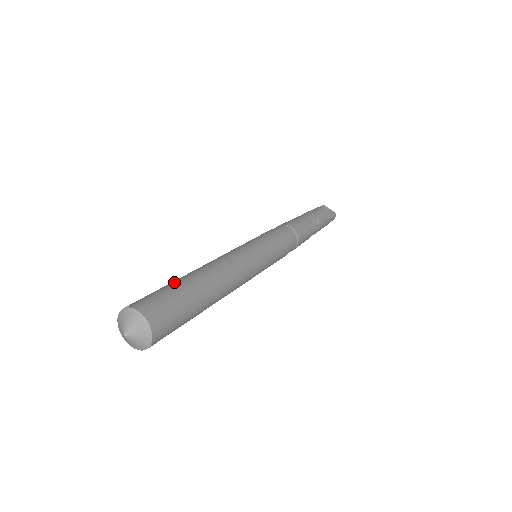
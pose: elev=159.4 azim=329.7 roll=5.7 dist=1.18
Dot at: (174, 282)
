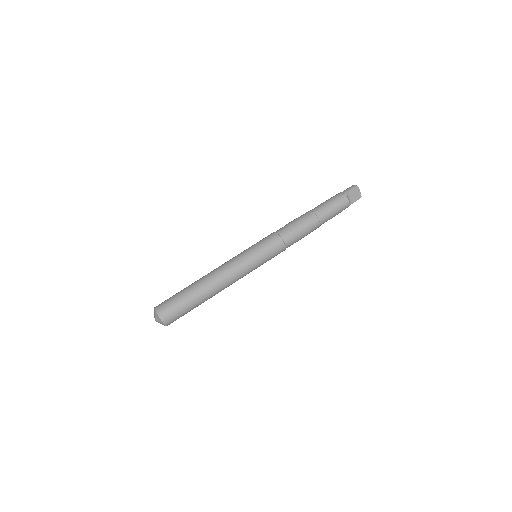
Dot at: (187, 297)
